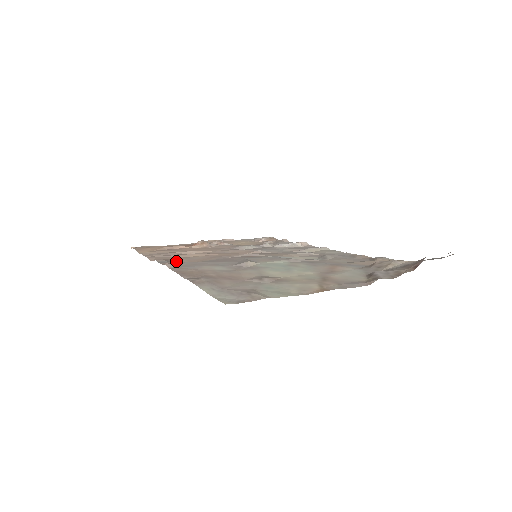
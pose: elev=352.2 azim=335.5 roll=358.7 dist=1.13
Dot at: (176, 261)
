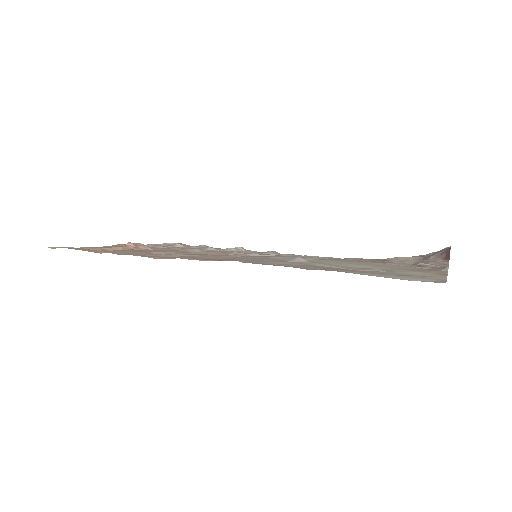
Dot at: (194, 259)
